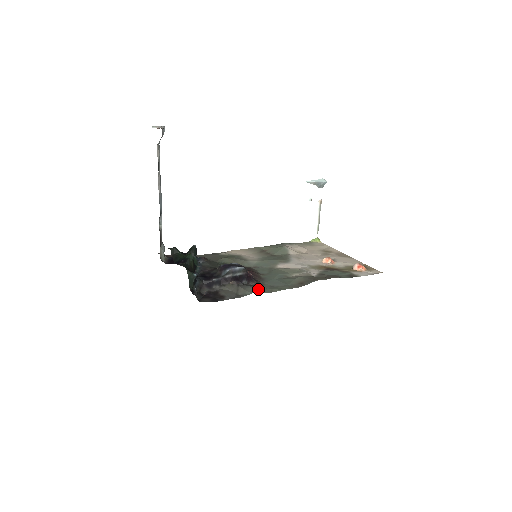
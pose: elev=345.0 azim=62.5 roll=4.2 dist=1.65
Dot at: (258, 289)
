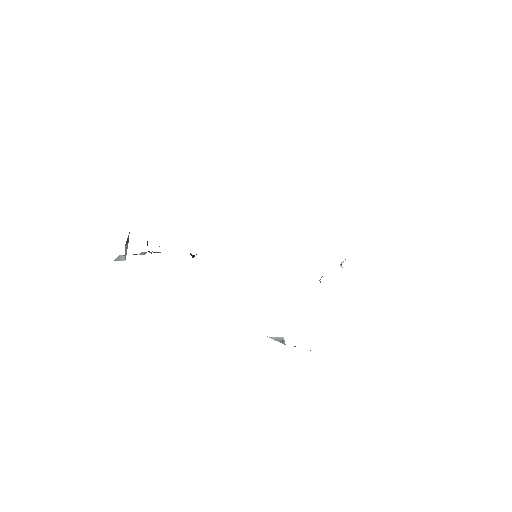
Dot at: occluded
